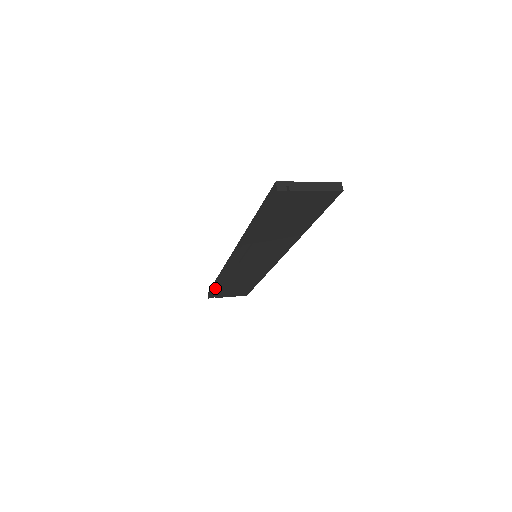
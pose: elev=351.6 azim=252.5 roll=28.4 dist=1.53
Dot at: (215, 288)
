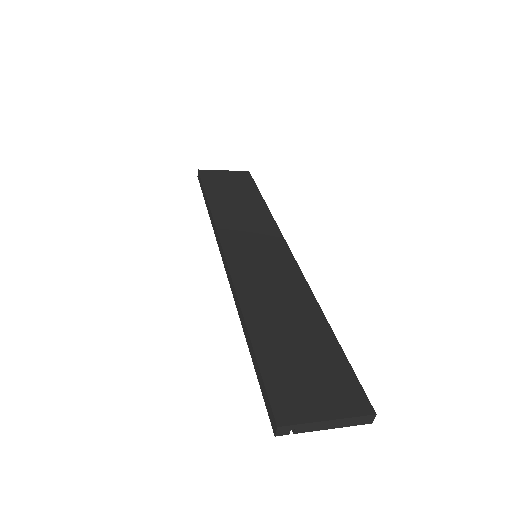
Dot at: (204, 197)
